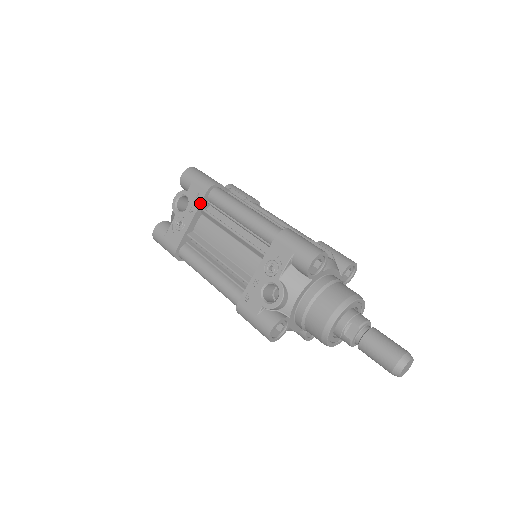
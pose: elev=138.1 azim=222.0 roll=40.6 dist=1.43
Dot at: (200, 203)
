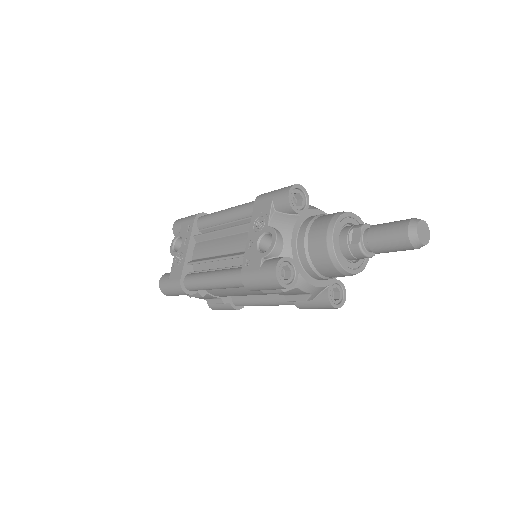
Dot at: (191, 231)
